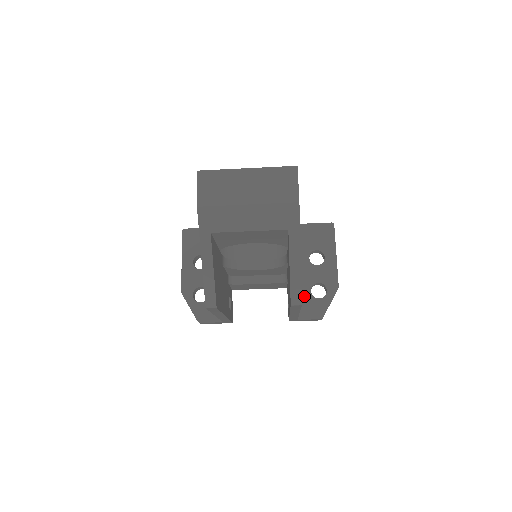
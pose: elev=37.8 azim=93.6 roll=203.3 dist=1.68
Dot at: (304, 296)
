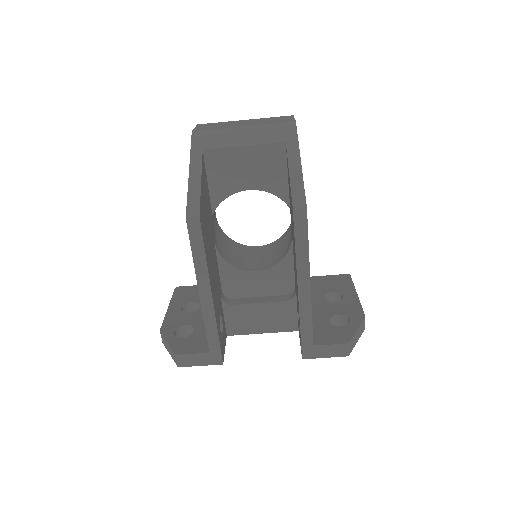
Dot at: (320, 325)
